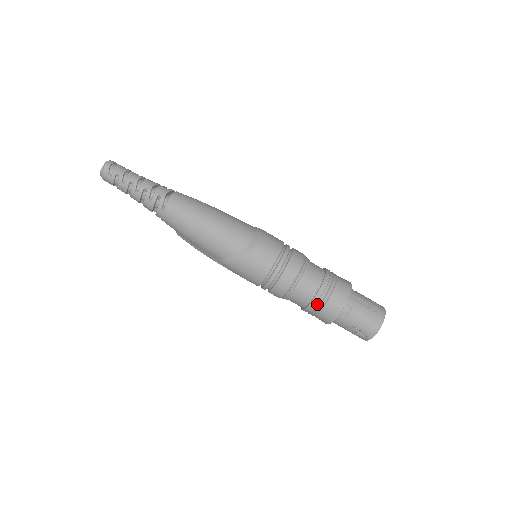
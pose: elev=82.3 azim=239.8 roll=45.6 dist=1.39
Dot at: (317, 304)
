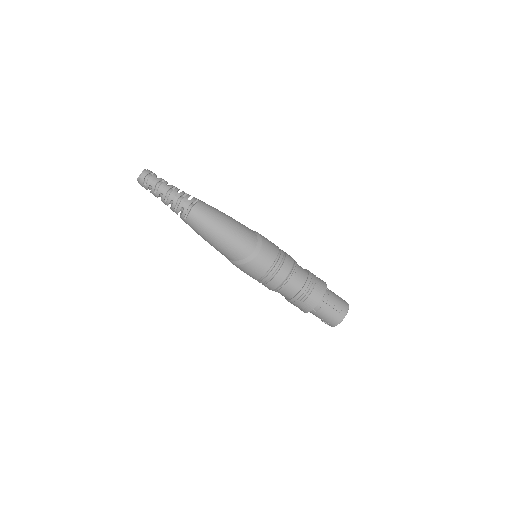
Dot at: (295, 302)
